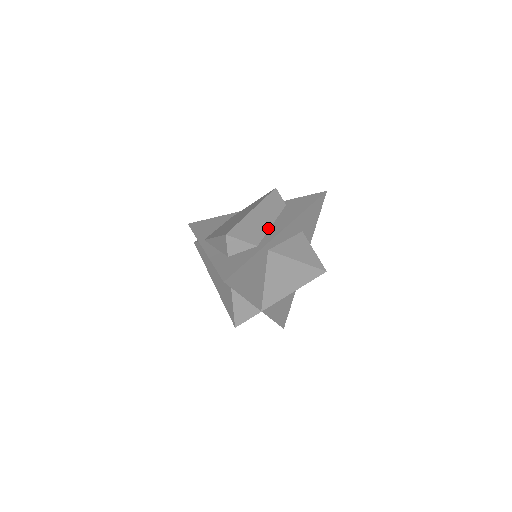
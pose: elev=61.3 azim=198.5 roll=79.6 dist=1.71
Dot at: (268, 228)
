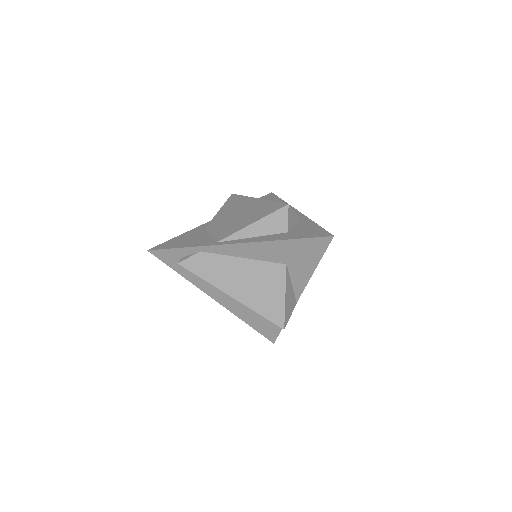
Dot at: occluded
